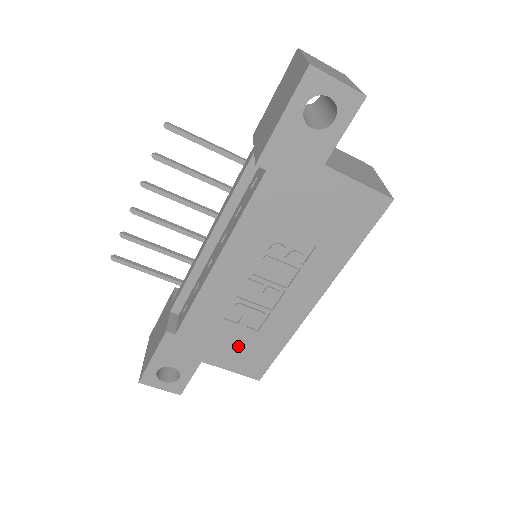
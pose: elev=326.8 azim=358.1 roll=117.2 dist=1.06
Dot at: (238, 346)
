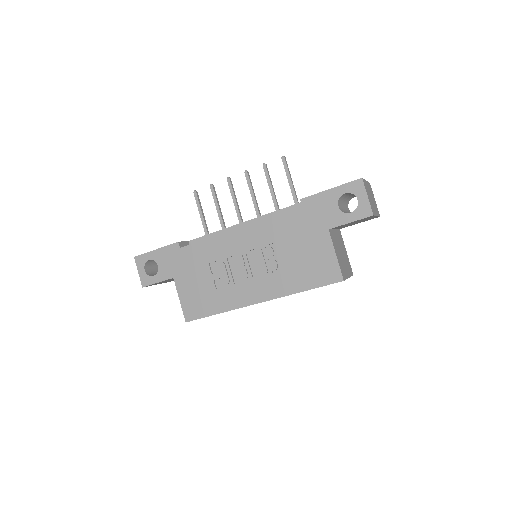
Dot at: (199, 288)
